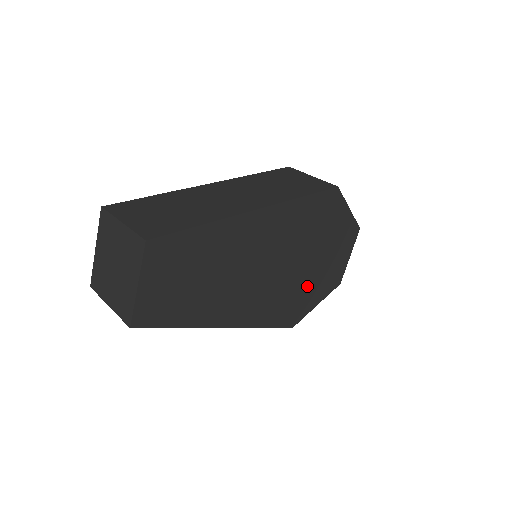
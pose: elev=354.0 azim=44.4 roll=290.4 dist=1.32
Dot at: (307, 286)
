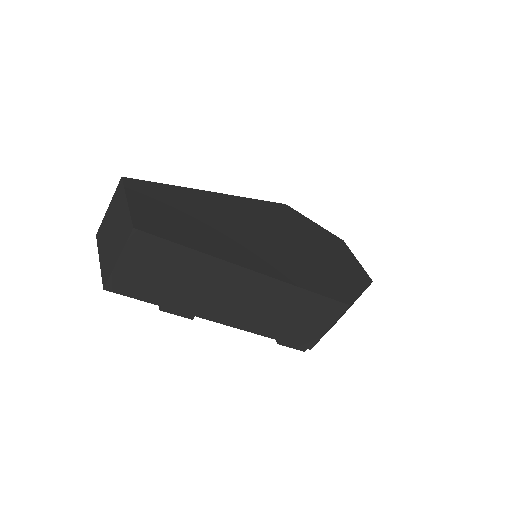
Dot at: (328, 268)
